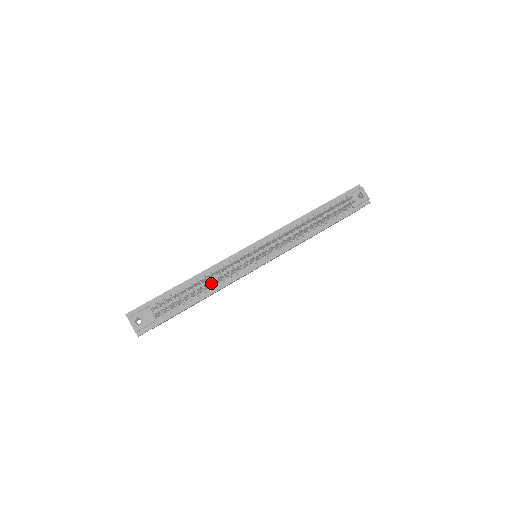
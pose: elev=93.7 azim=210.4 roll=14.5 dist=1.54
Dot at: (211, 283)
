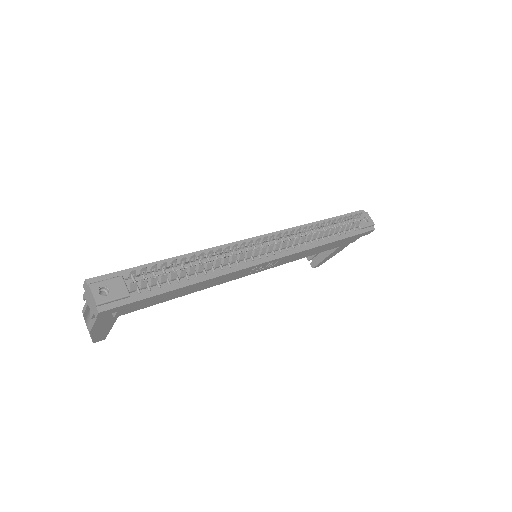
Dot at: (207, 264)
